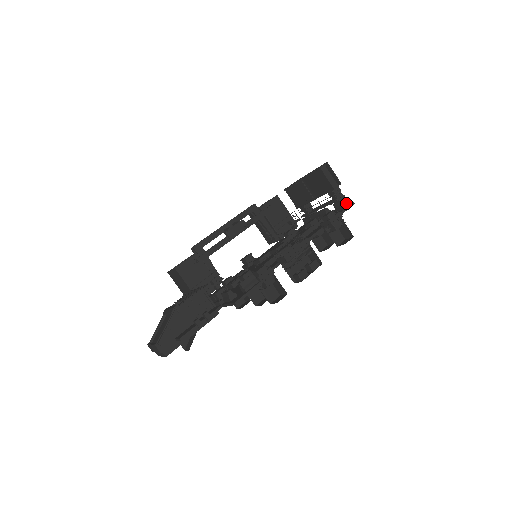
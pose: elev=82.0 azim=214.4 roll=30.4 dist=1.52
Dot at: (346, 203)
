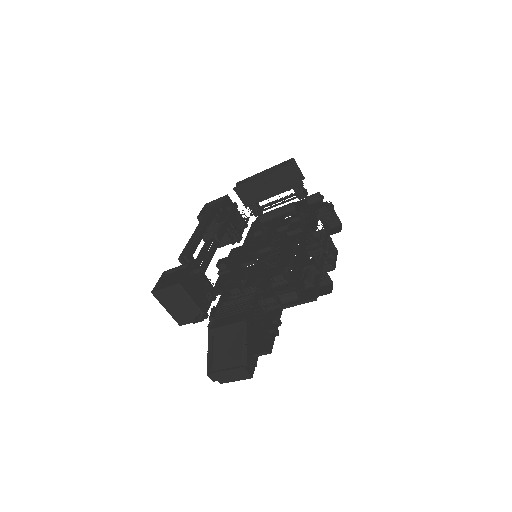
Dot at: (321, 195)
